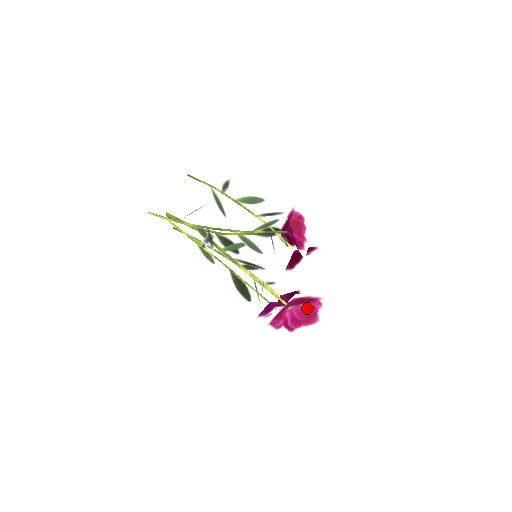
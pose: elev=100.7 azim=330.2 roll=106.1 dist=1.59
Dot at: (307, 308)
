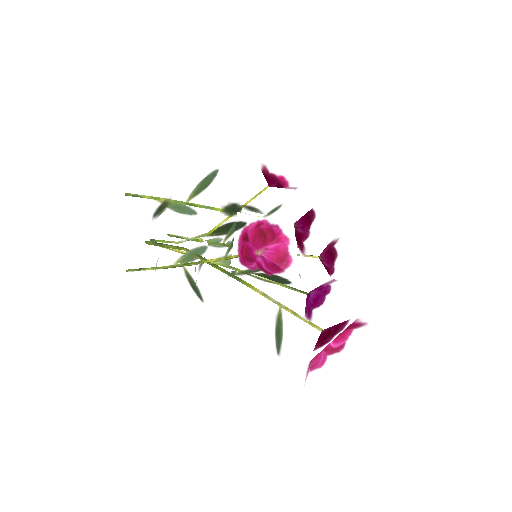
Dot at: occluded
